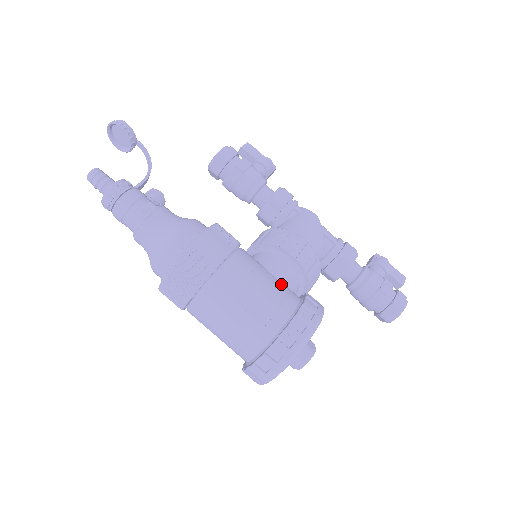
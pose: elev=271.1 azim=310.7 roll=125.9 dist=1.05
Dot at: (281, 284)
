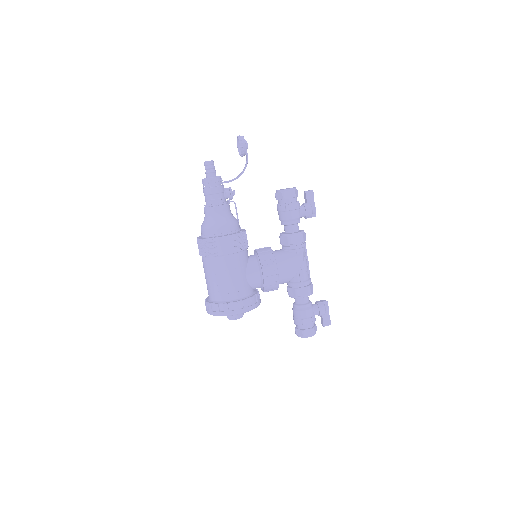
Dot at: (245, 282)
